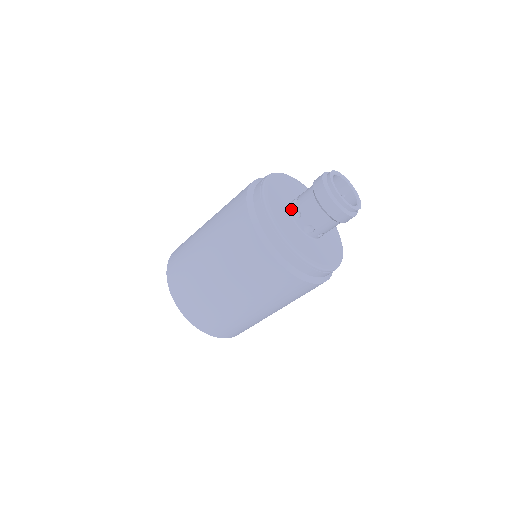
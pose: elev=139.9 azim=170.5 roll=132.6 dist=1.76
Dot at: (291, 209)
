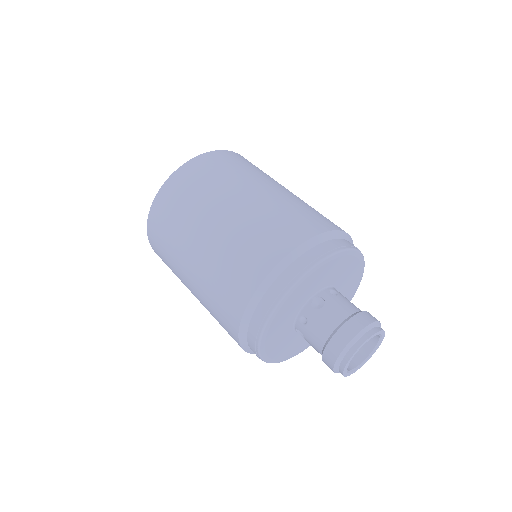
Dot at: (306, 306)
